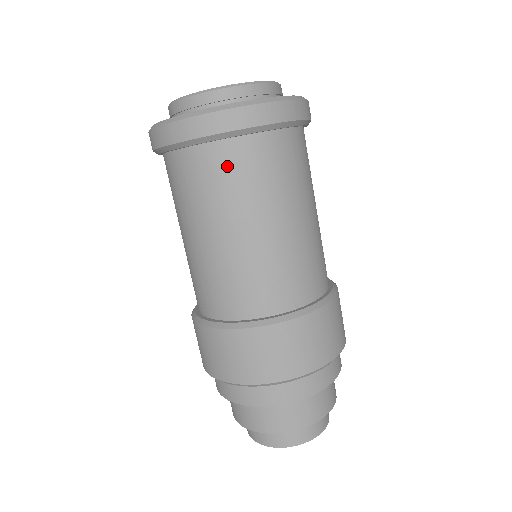
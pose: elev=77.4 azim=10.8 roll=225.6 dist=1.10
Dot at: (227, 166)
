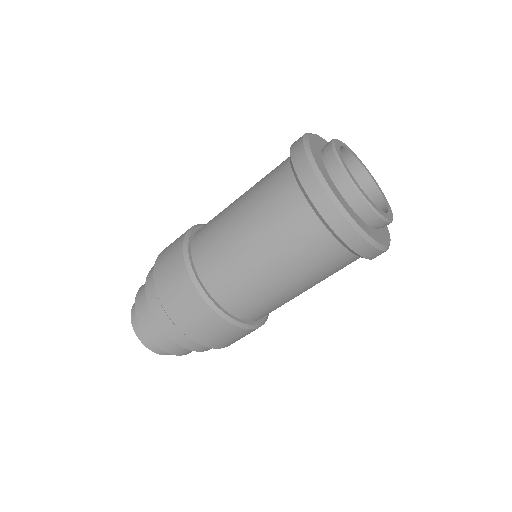
Dot at: (289, 207)
